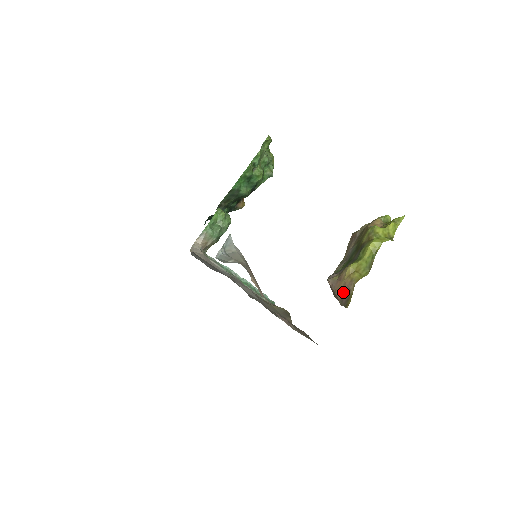
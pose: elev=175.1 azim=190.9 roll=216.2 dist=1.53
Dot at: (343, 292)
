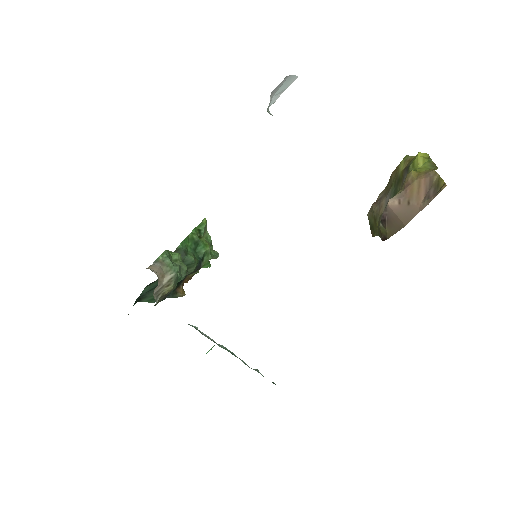
Dot at: (422, 190)
